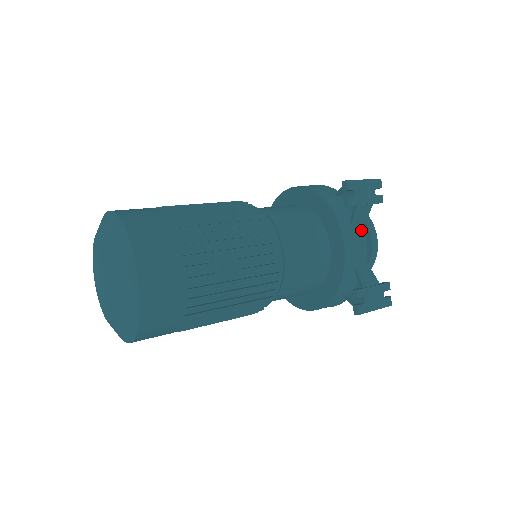
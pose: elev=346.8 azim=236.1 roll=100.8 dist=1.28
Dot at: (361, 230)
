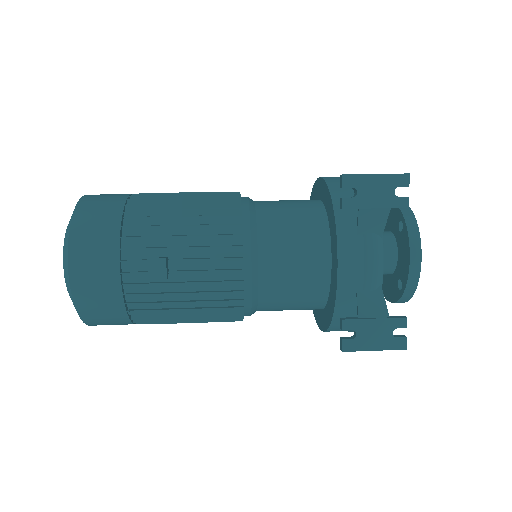
Dot at: (372, 241)
